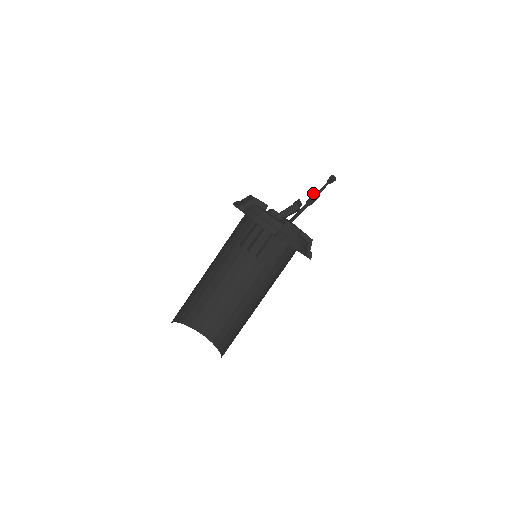
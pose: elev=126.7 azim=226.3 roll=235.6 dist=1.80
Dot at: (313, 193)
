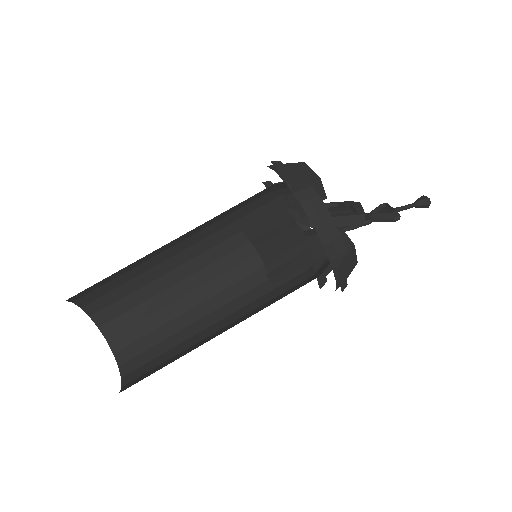
Dot at: (381, 204)
